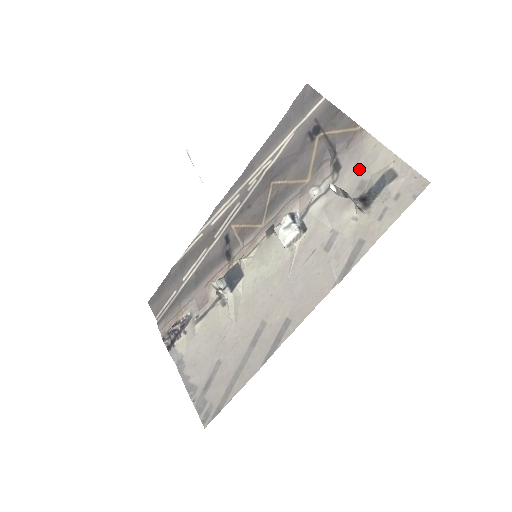
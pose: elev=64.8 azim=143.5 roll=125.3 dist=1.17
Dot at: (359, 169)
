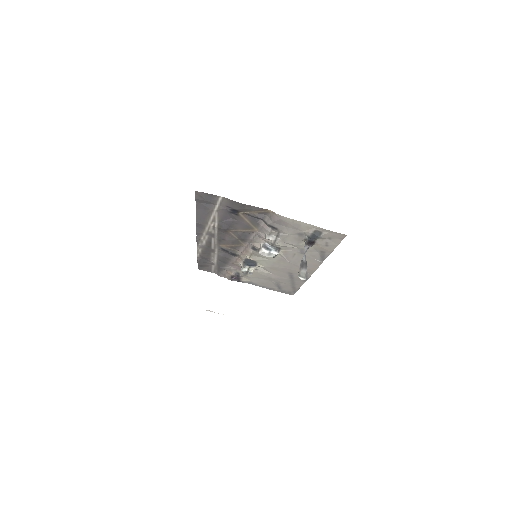
Dot at: (291, 229)
